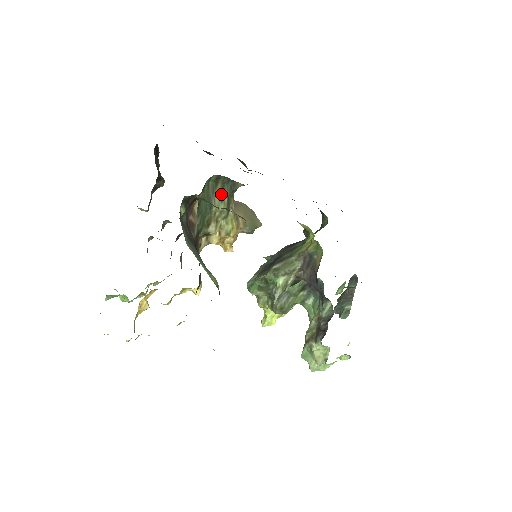
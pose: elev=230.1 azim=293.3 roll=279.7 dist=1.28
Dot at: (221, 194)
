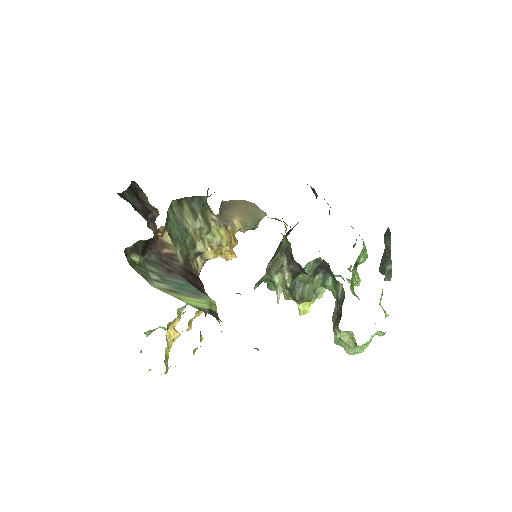
Dot at: (192, 213)
